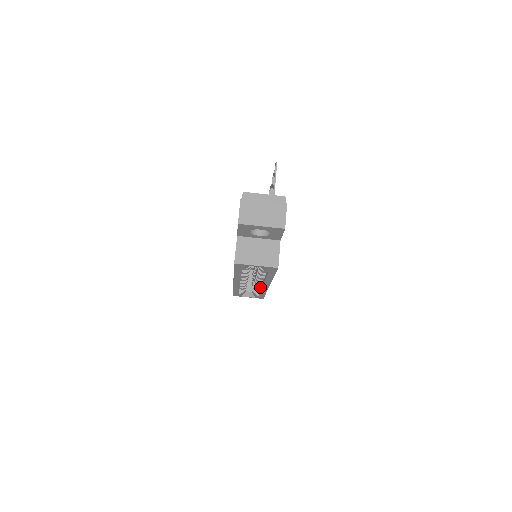
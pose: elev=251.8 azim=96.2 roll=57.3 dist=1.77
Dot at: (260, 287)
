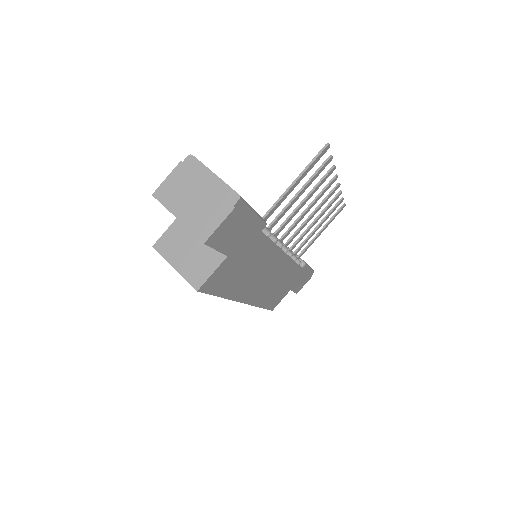
Dot at: occluded
